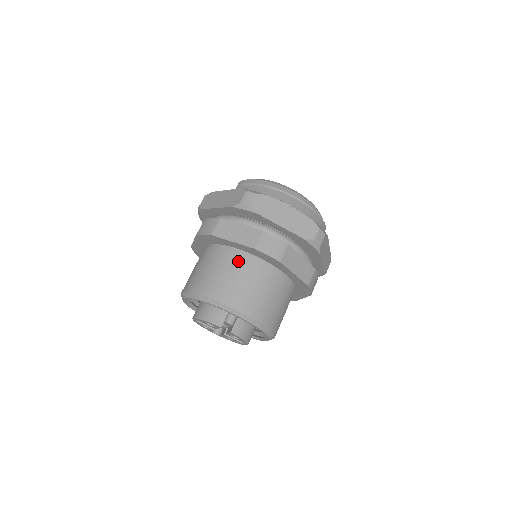
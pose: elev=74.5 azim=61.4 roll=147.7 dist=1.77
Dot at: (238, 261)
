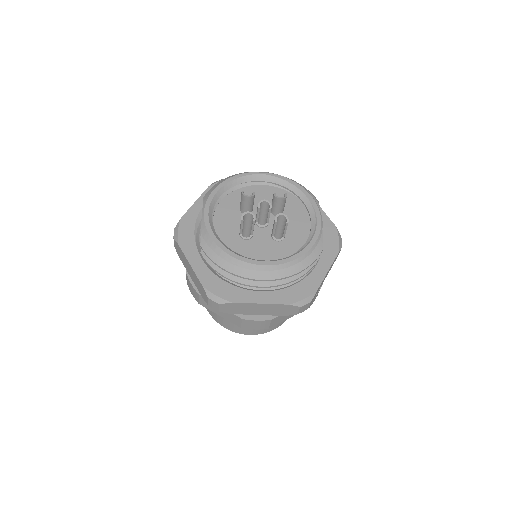
Dot at: occluded
